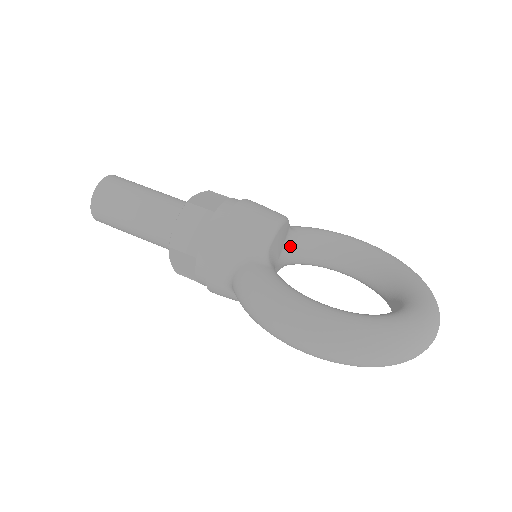
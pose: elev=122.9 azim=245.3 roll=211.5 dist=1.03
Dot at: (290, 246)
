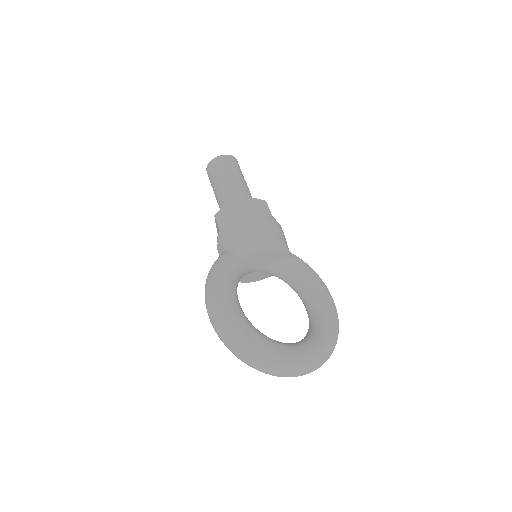
Dot at: (280, 266)
